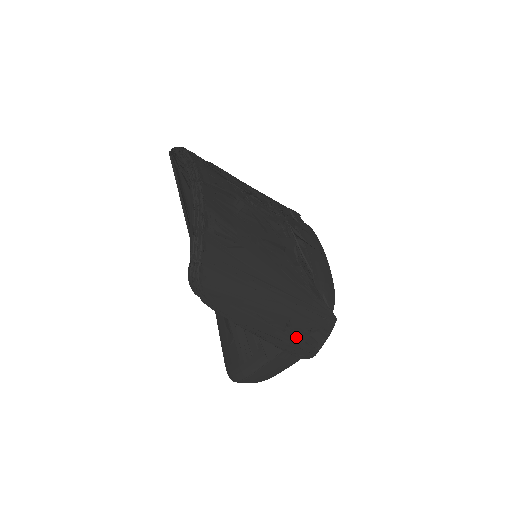
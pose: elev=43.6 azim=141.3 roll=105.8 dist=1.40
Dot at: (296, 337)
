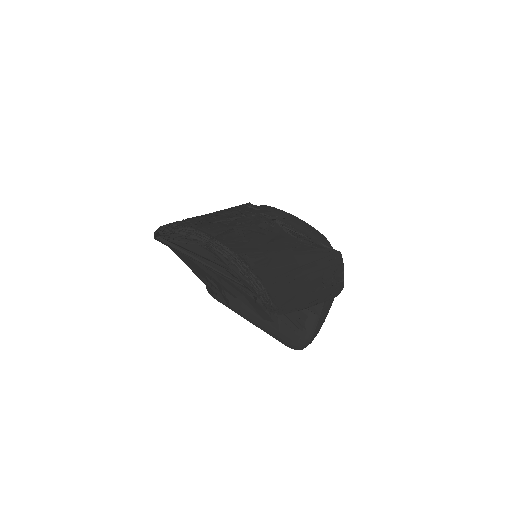
Dot at: (331, 285)
